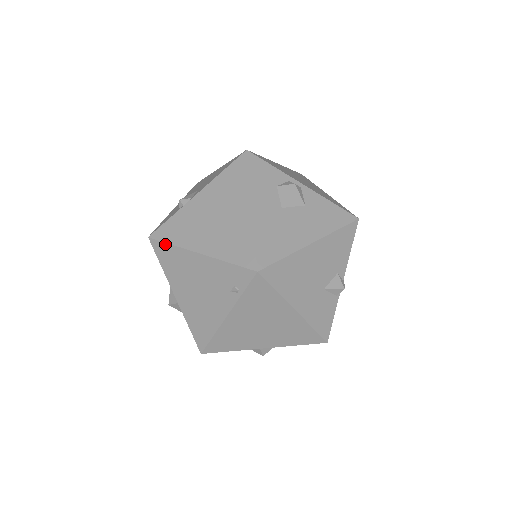
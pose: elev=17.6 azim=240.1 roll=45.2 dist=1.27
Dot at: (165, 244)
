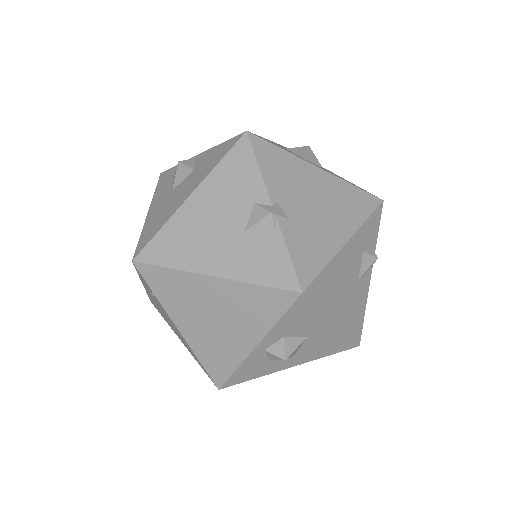
Dot at: (149, 298)
